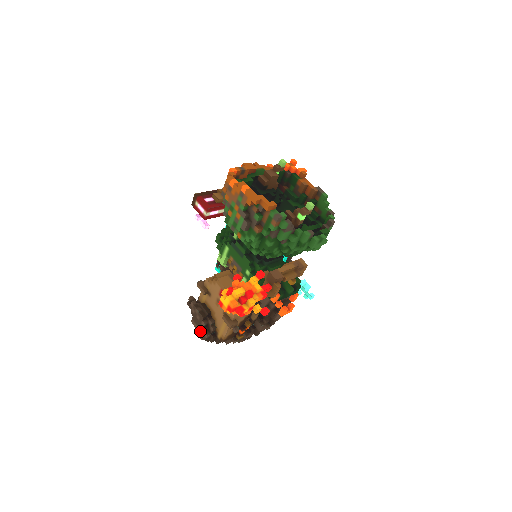
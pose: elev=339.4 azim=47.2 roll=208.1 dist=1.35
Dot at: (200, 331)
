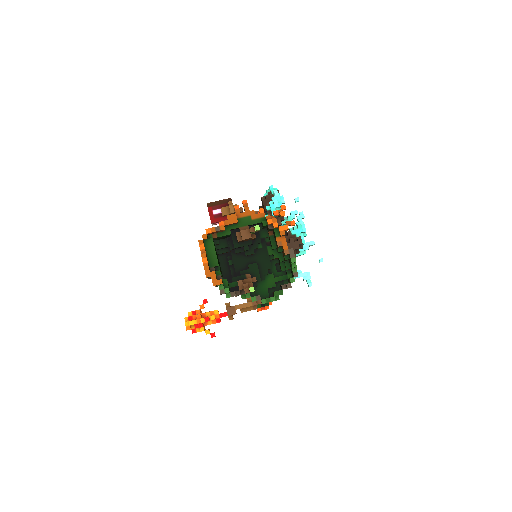
Dot at: occluded
